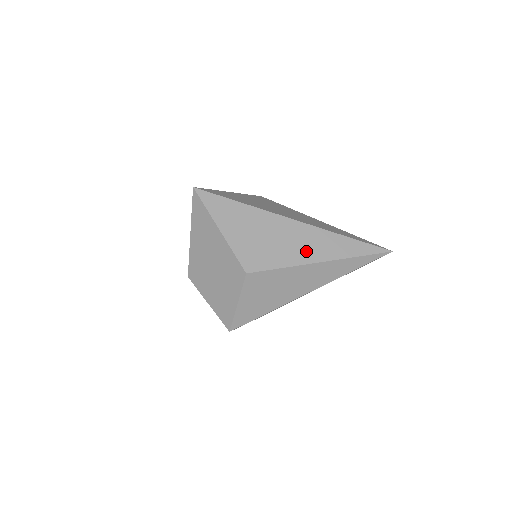
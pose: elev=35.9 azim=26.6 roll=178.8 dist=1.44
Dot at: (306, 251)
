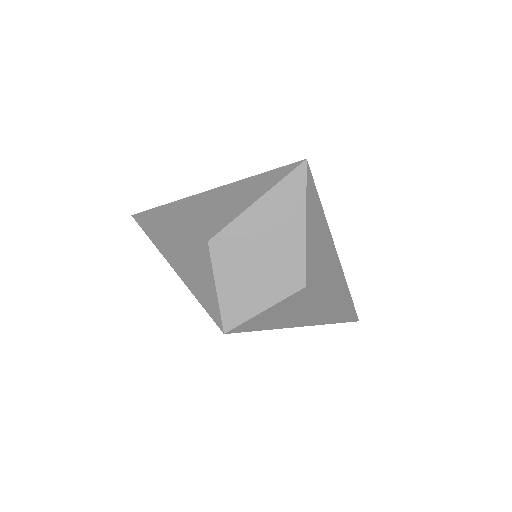
Dot at: (334, 289)
